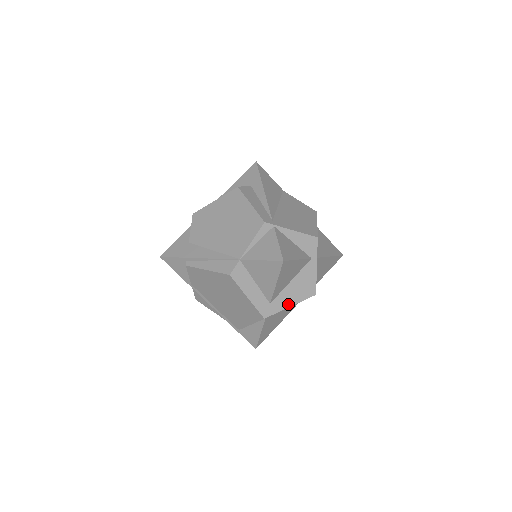
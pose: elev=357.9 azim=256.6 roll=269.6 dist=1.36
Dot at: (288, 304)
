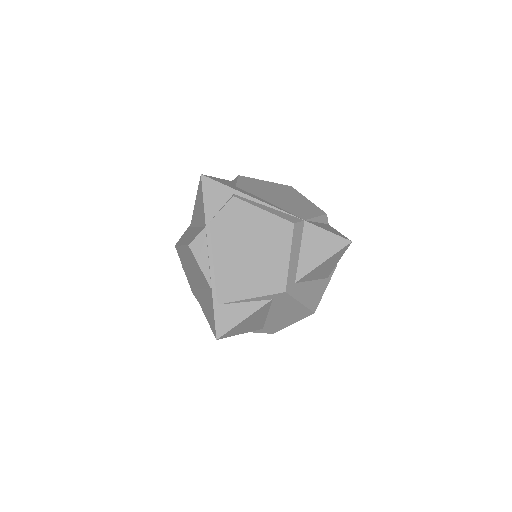
Dot at: (301, 299)
